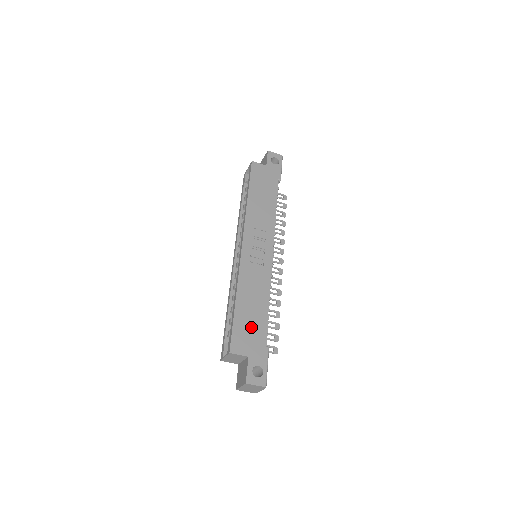
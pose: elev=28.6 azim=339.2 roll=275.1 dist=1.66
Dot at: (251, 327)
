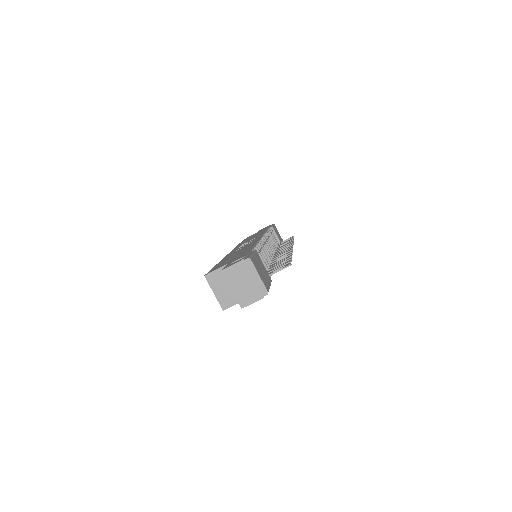
Dot at: occluded
